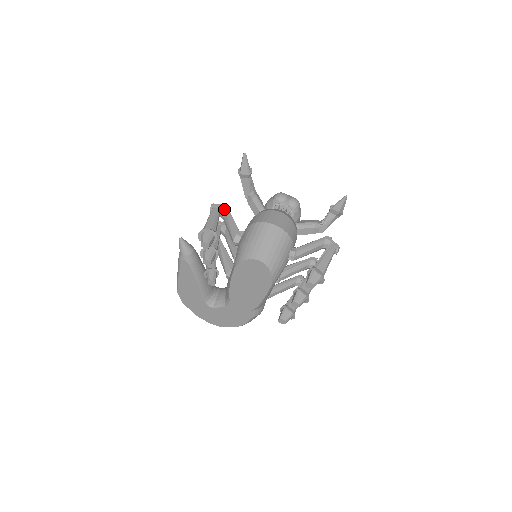
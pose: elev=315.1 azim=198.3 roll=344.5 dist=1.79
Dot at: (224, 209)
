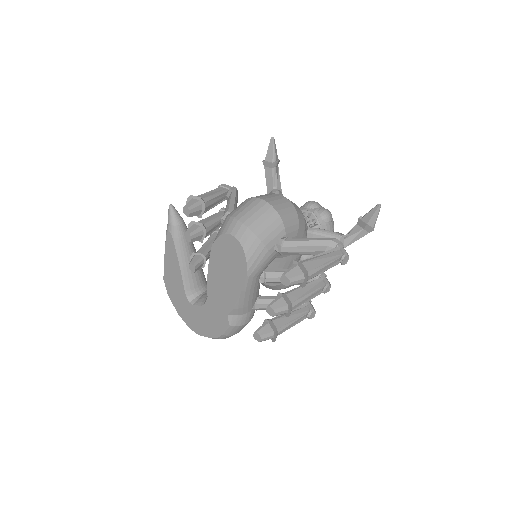
Dot at: (231, 190)
